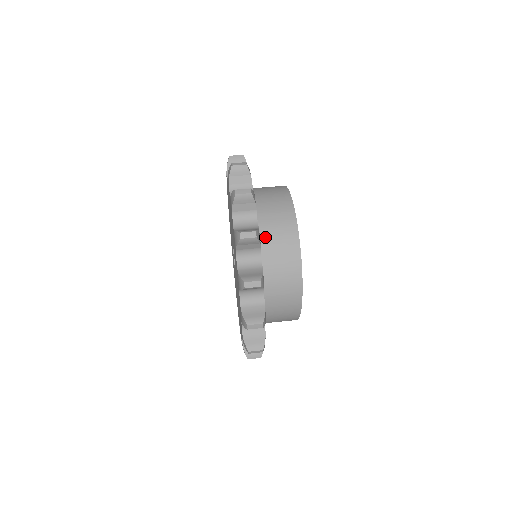
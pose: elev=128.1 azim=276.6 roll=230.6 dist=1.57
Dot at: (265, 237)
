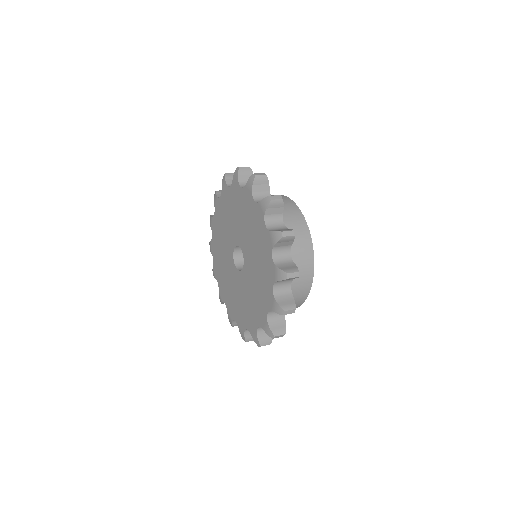
Dot at: occluded
